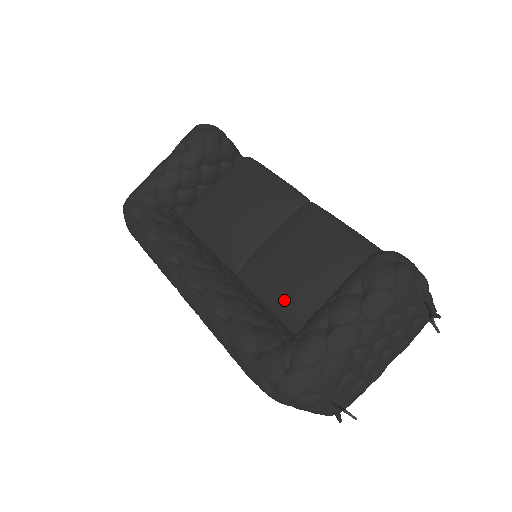
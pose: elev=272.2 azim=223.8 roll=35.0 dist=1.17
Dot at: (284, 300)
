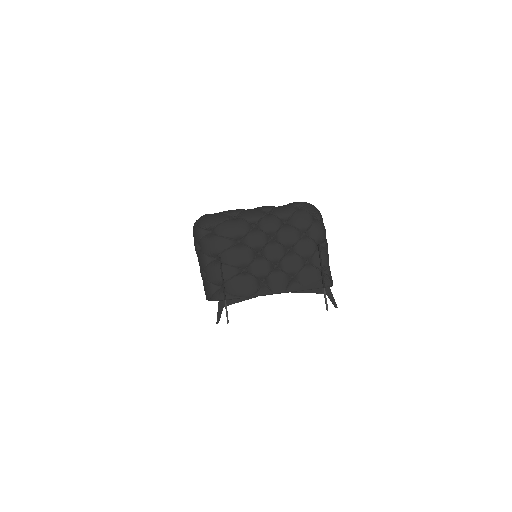
Dot at: occluded
